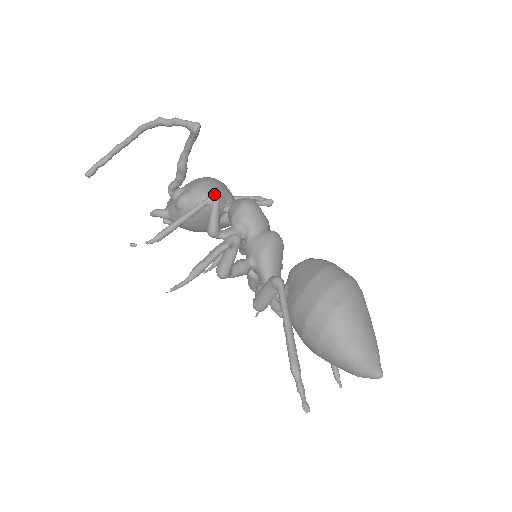
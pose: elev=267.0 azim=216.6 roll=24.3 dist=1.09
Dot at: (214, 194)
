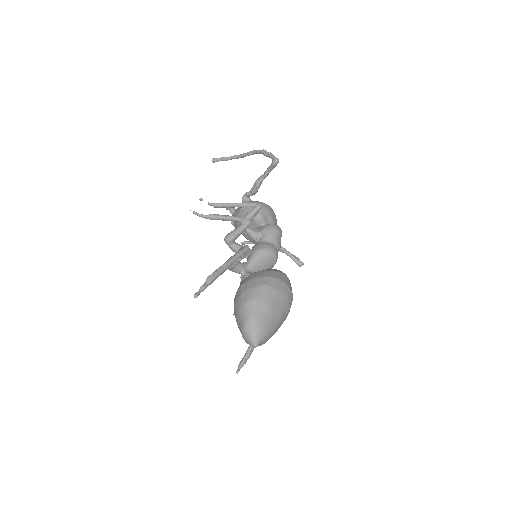
Dot at: (260, 203)
